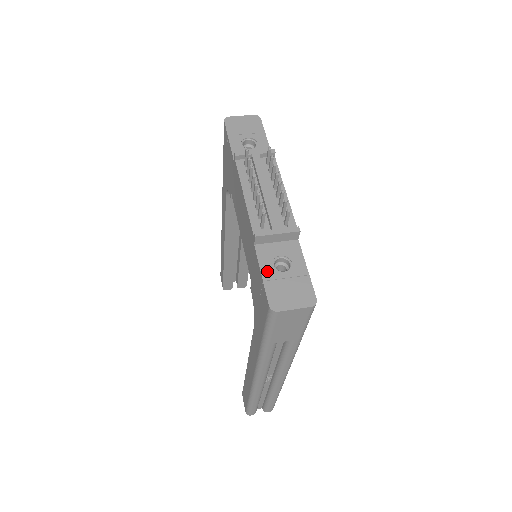
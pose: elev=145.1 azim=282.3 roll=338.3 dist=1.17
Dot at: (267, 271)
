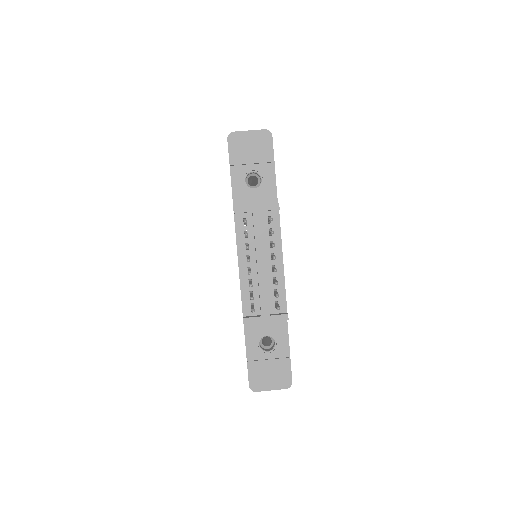
Dot at: (252, 351)
